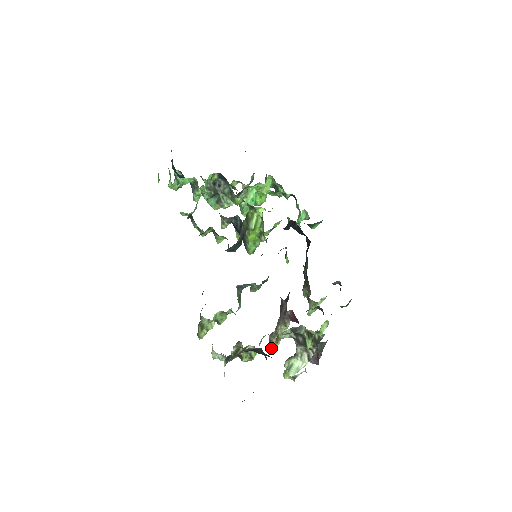
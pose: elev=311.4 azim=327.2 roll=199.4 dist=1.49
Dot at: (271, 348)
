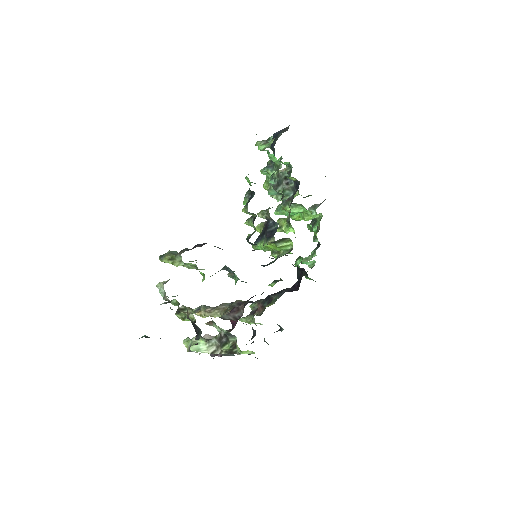
Dot at: (195, 313)
